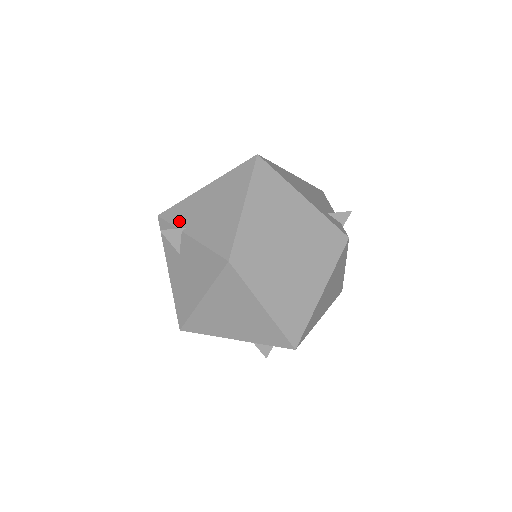
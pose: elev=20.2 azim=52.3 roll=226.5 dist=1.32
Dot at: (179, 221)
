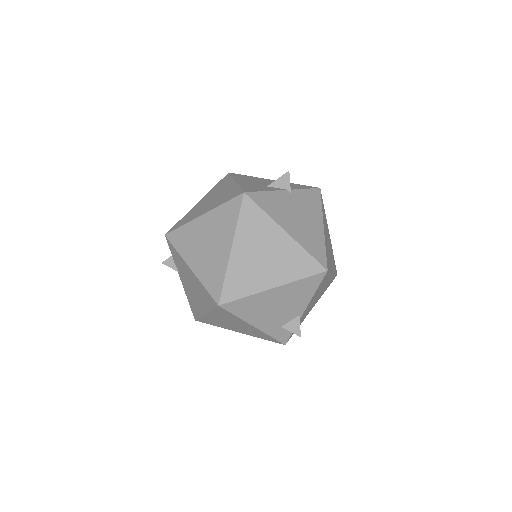
Dot at: (175, 262)
